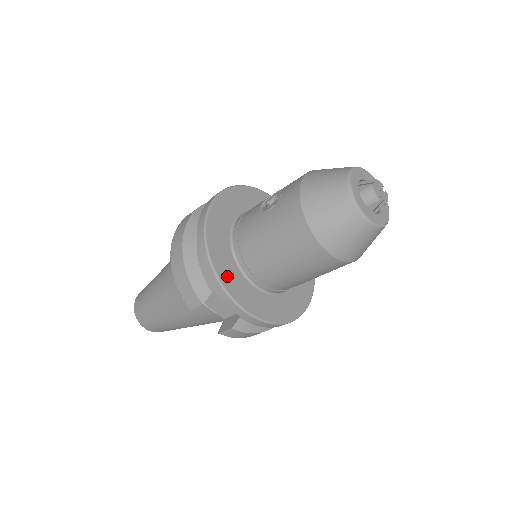
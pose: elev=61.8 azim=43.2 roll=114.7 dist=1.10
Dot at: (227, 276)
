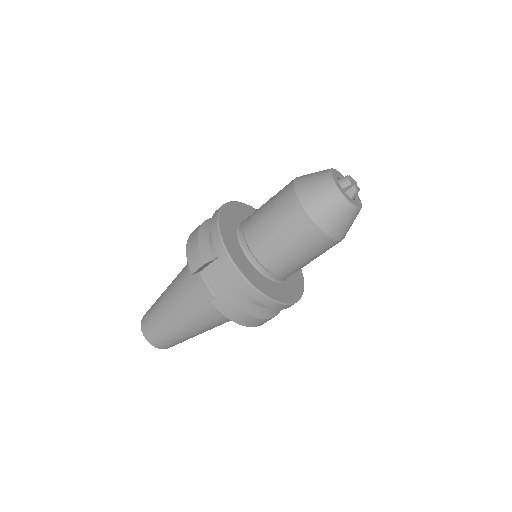
Dot at: (228, 240)
